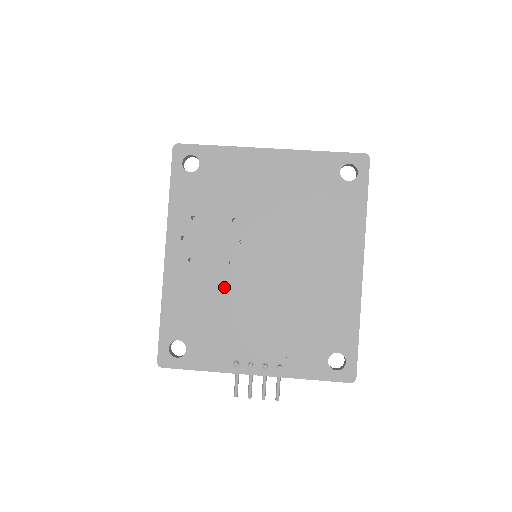
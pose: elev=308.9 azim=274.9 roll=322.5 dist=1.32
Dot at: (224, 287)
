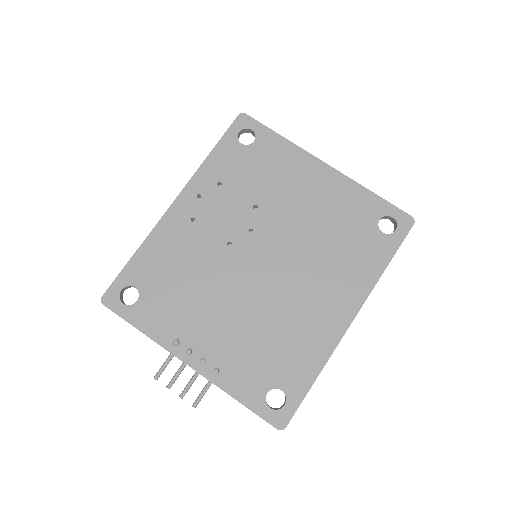
Dot at: (209, 263)
